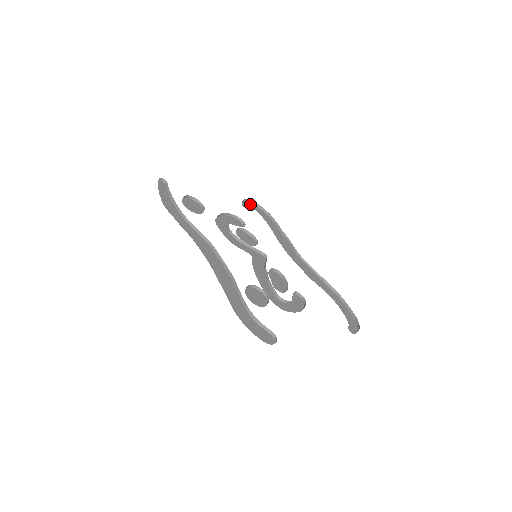
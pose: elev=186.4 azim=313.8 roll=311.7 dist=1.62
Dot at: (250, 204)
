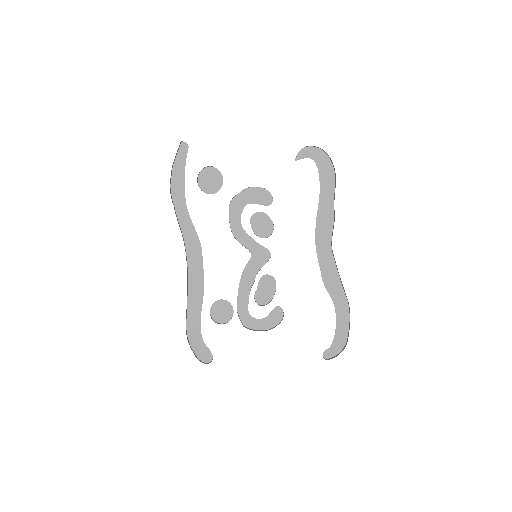
Dot at: (314, 151)
